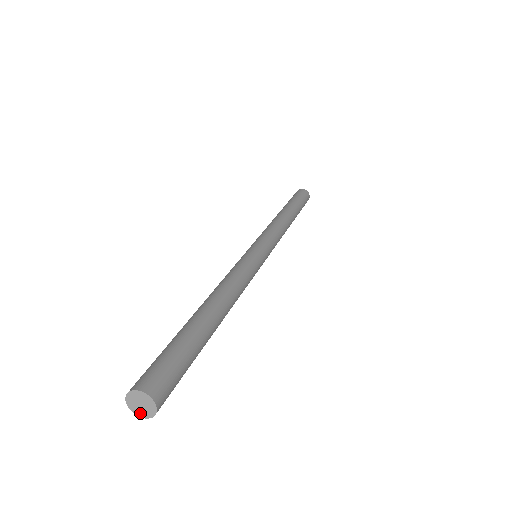
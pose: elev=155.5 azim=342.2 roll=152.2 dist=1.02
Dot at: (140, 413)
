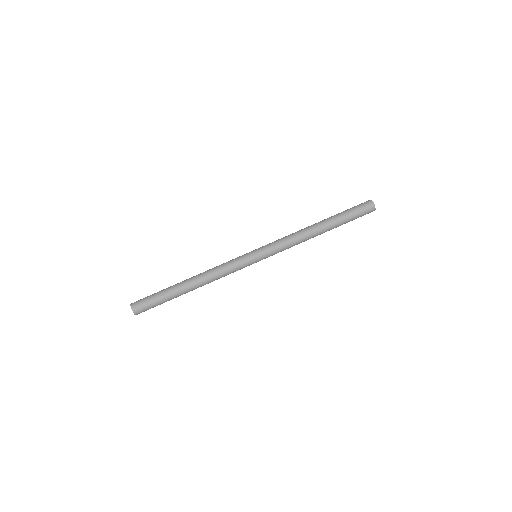
Dot at: occluded
